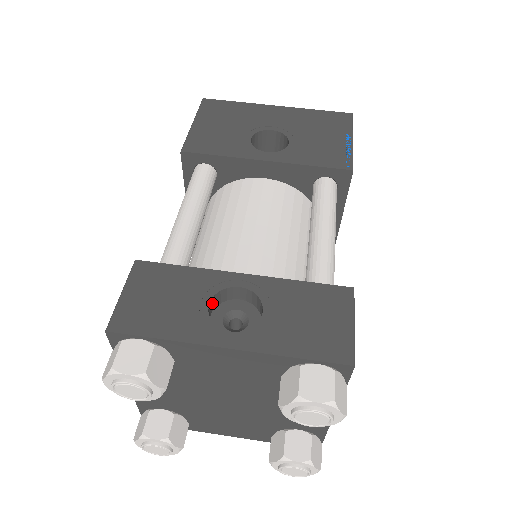
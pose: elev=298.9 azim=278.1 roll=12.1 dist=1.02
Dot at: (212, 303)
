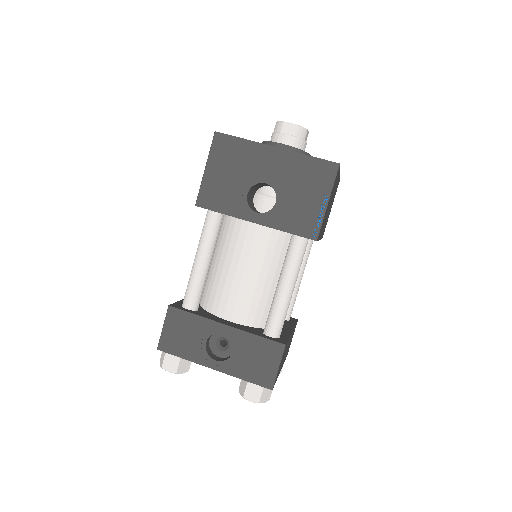
Dot at: (209, 337)
